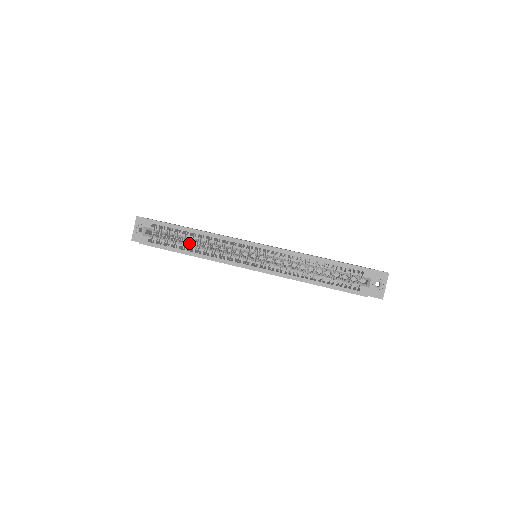
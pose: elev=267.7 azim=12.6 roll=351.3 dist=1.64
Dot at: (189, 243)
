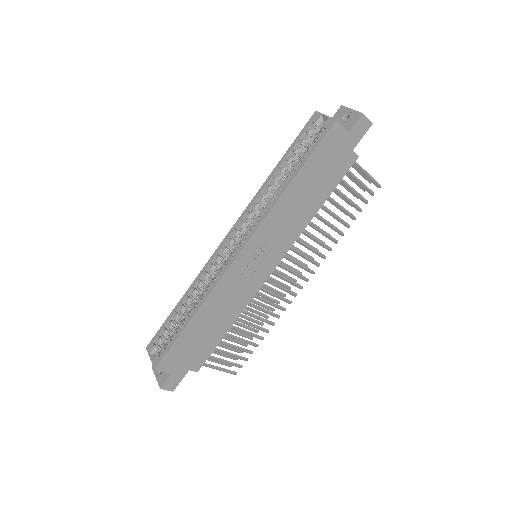
Dot at: occluded
